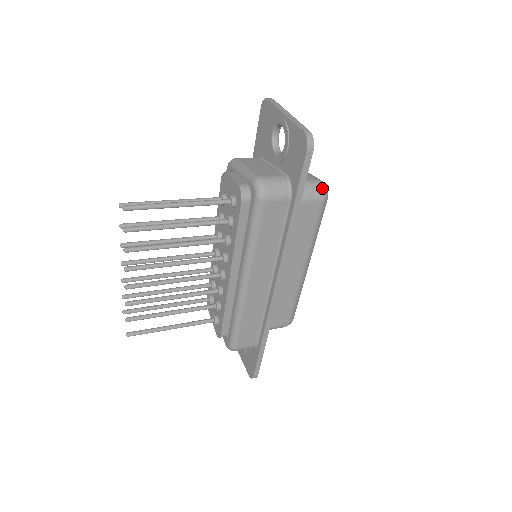
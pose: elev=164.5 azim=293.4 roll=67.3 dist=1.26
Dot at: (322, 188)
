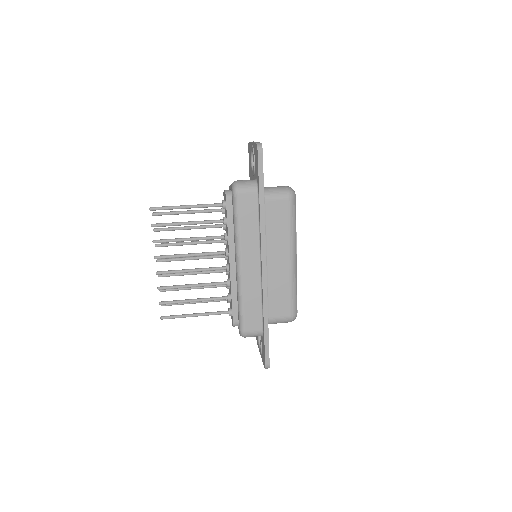
Dot at: (288, 190)
